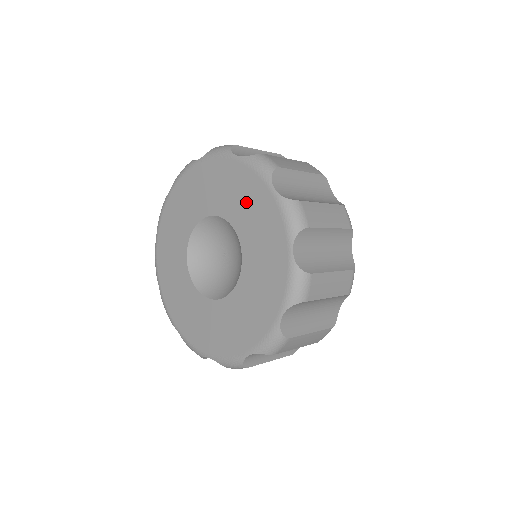
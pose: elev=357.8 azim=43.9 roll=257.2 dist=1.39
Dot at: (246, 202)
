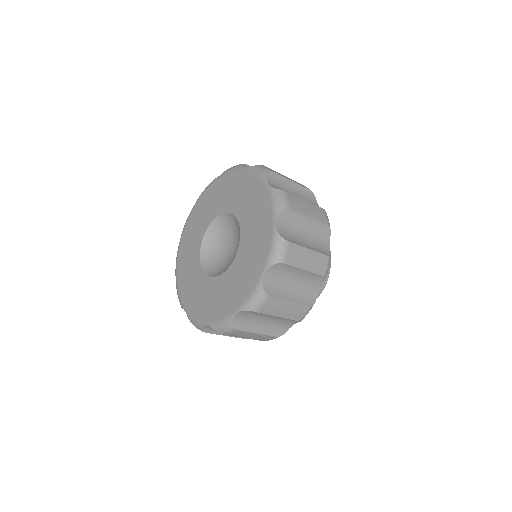
Dot at: (256, 220)
